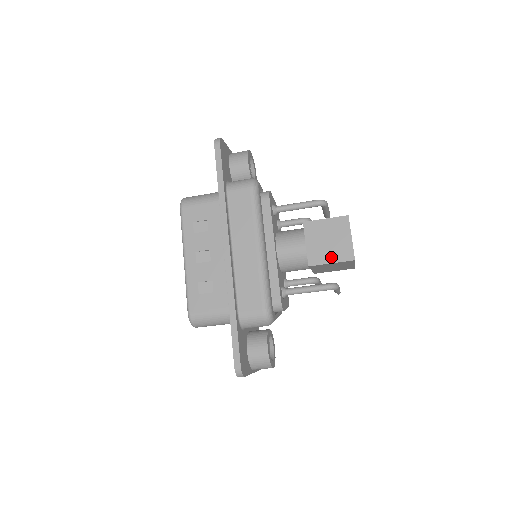
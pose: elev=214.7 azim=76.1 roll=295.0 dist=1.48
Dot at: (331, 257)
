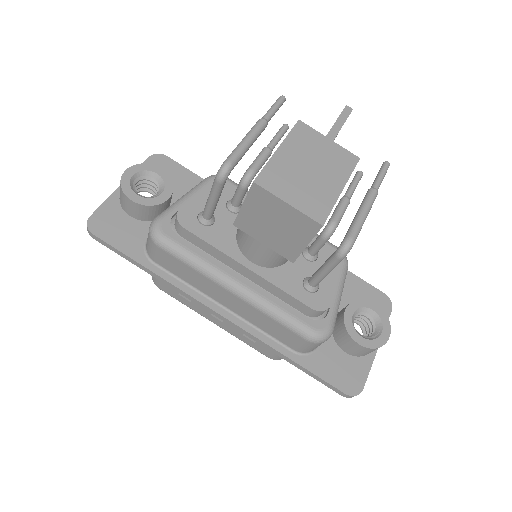
Dot at: (298, 240)
